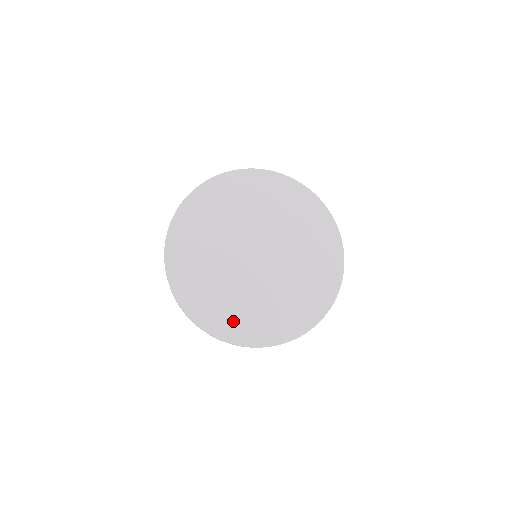
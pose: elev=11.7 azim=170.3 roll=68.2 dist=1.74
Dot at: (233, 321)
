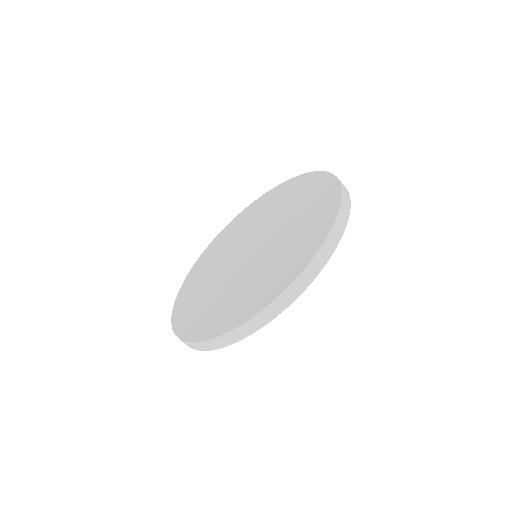
Dot at: (196, 317)
